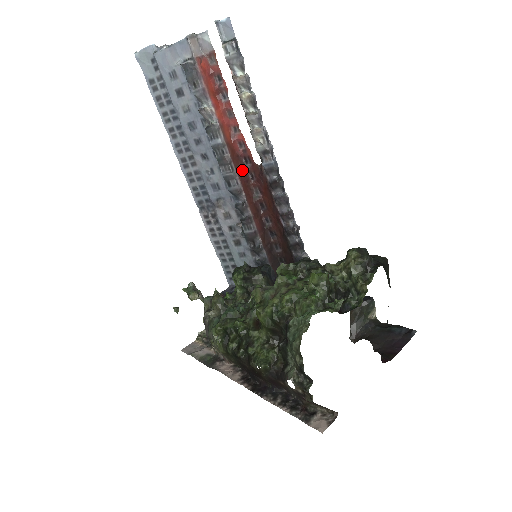
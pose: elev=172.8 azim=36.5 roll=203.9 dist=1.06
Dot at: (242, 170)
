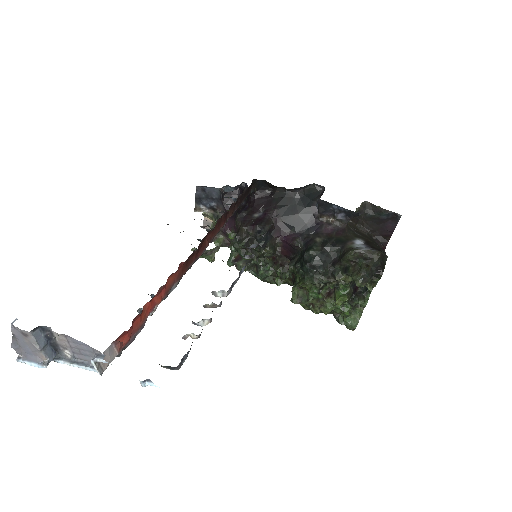
Dot at: (195, 253)
